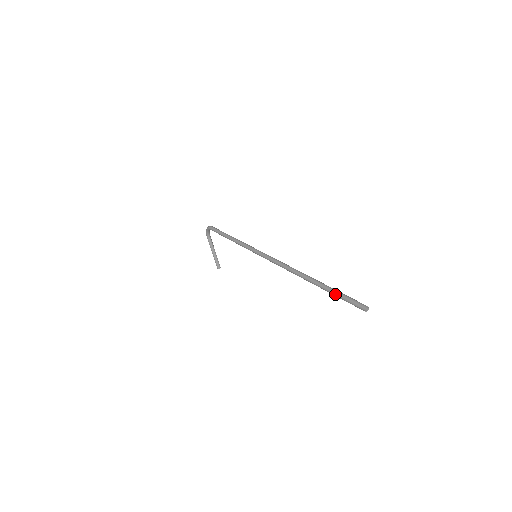
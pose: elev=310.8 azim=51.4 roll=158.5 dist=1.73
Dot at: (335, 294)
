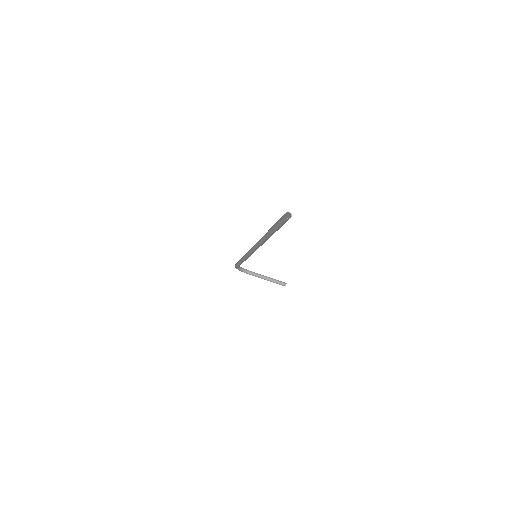
Dot at: (274, 229)
